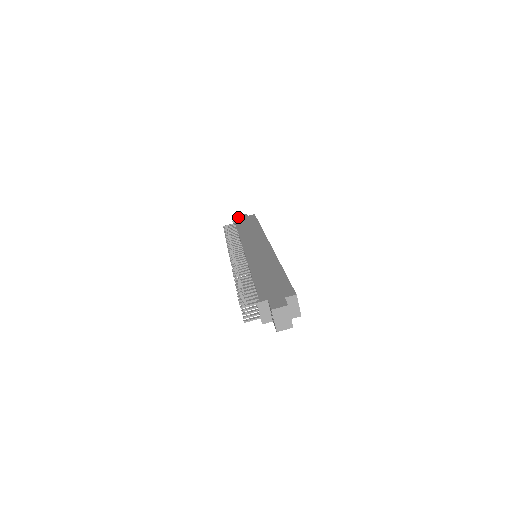
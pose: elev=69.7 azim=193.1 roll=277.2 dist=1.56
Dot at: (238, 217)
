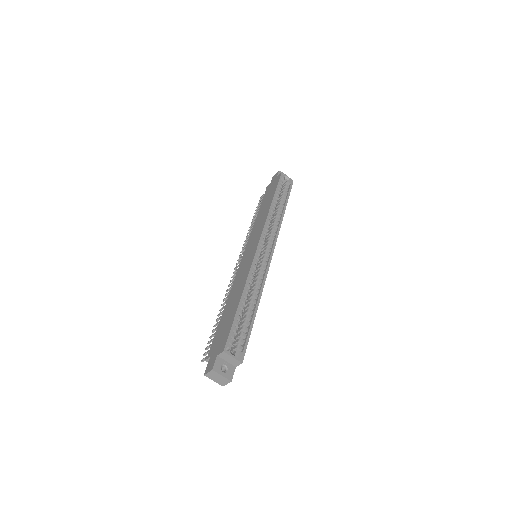
Dot at: (271, 180)
